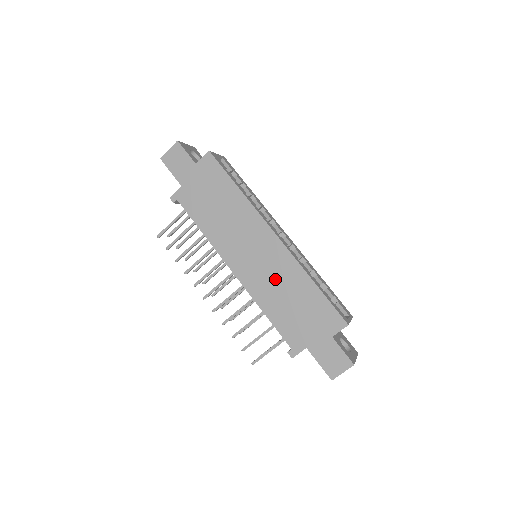
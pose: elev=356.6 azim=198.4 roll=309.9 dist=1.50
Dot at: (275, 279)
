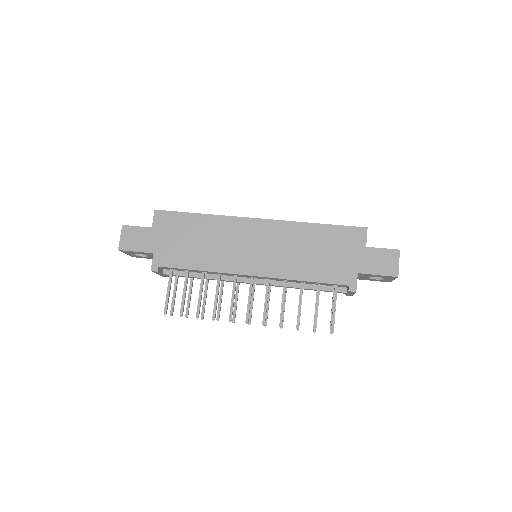
Dot at: (287, 249)
